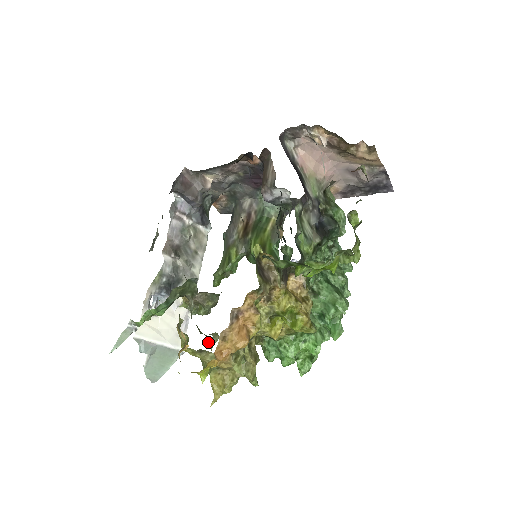
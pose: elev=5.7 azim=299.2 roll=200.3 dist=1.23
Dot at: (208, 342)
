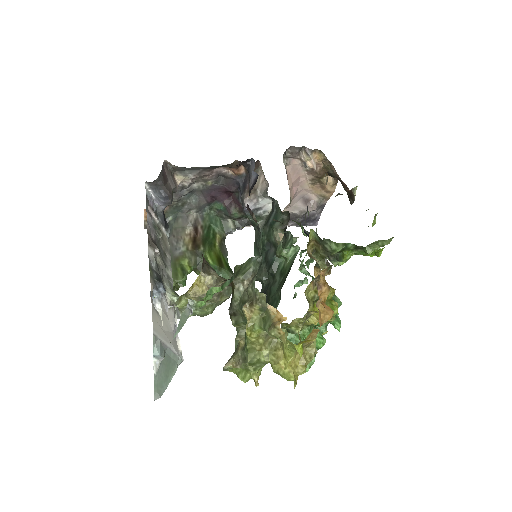
Dot at: (236, 337)
